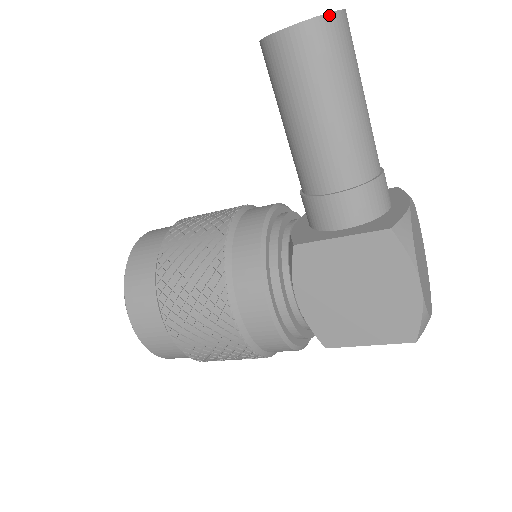
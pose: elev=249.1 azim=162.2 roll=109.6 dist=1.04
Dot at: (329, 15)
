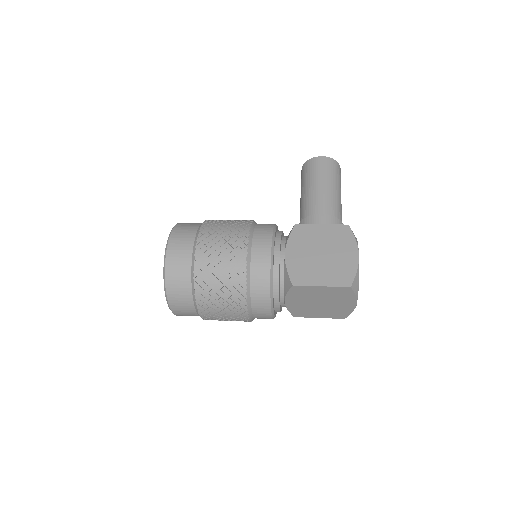
Dot at: (336, 162)
